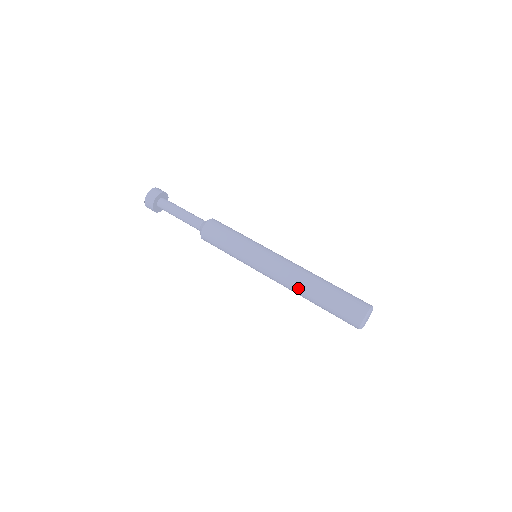
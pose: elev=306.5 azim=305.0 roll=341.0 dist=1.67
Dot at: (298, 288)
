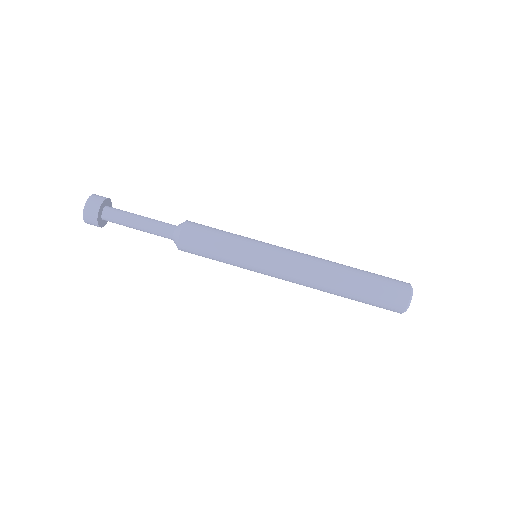
Dot at: (325, 279)
